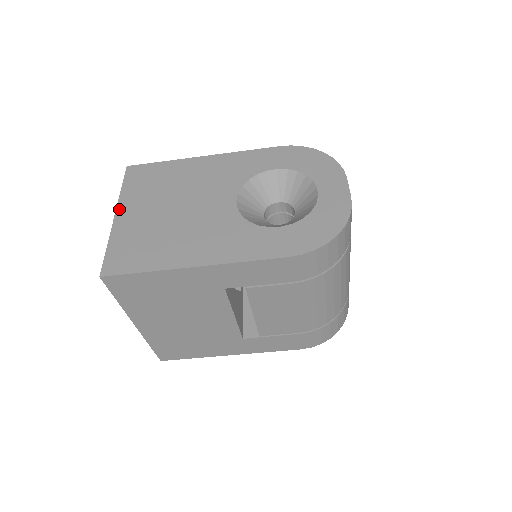
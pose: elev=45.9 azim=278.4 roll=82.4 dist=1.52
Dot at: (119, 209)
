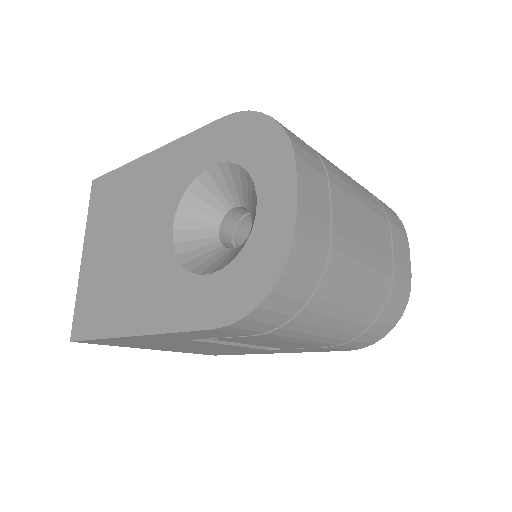
Dot at: (85, 247)
